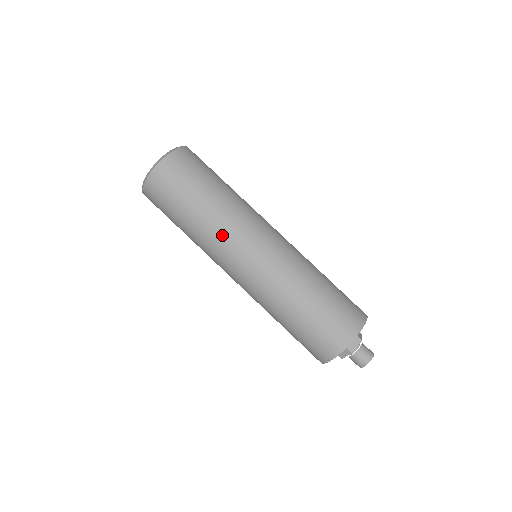
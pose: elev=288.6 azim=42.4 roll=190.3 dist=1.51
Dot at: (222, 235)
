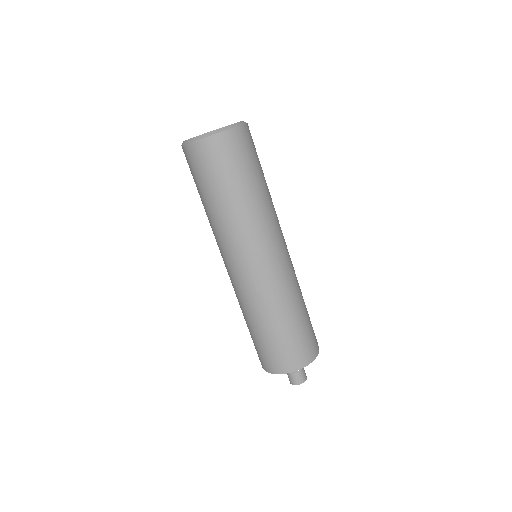
Dot at: (248, 230)
